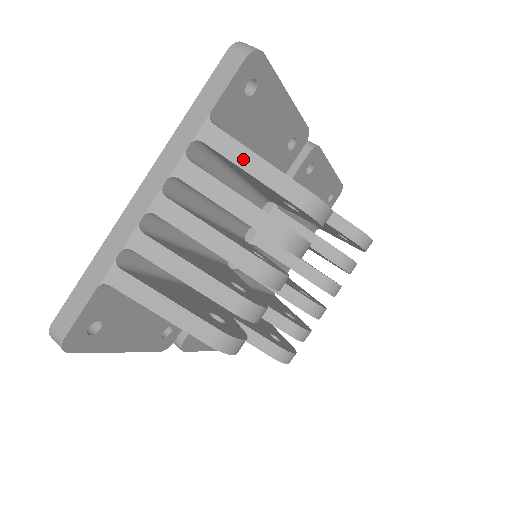
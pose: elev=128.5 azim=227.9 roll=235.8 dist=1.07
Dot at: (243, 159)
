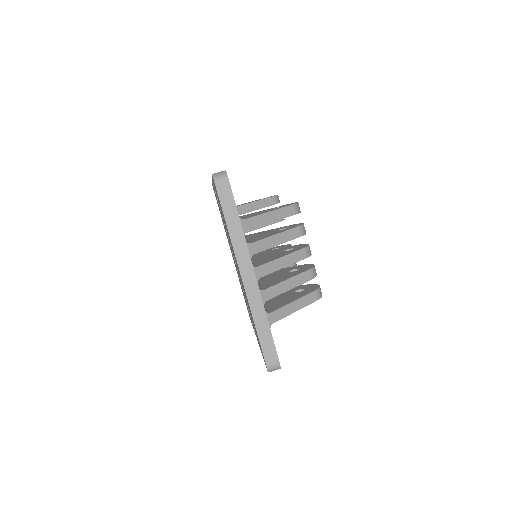
Dot at: (264, 220)
